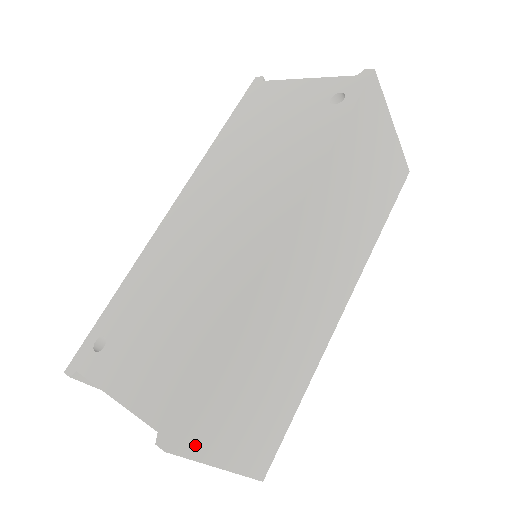
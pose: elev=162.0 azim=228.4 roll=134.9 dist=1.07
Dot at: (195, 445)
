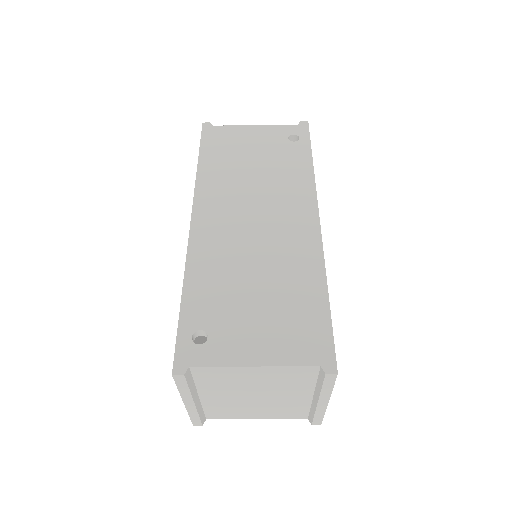
Dot at: occluded
